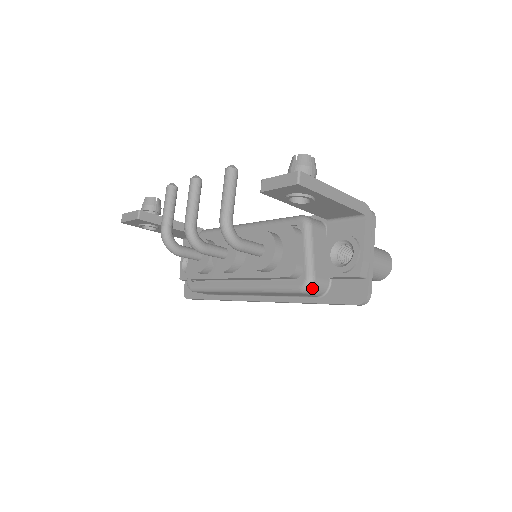
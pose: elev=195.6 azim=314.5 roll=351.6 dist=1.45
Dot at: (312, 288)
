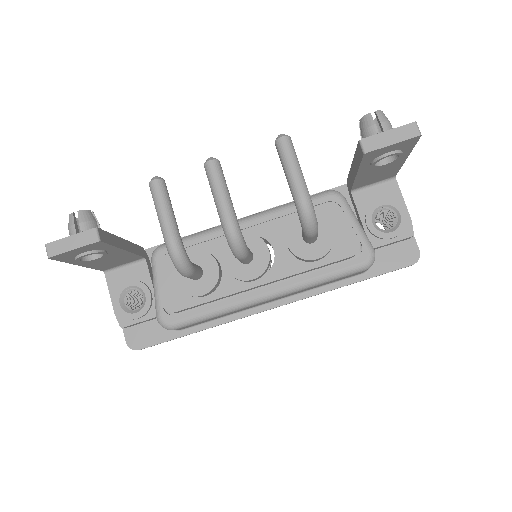
Dot at: occluded
